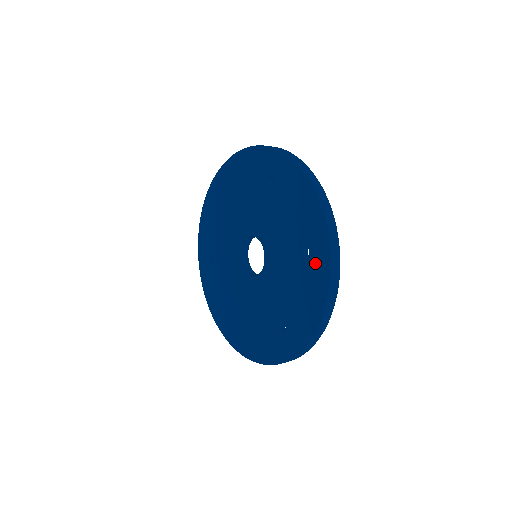
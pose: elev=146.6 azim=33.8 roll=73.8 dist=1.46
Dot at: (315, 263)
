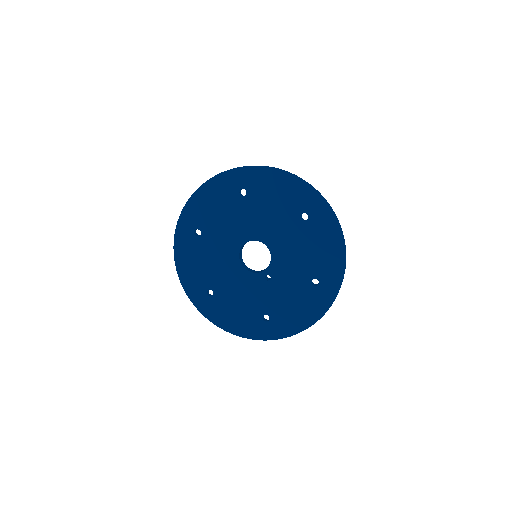
Dot at: (317, 218)
